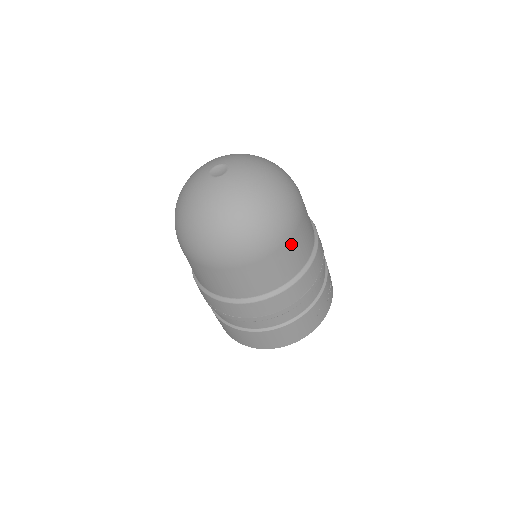
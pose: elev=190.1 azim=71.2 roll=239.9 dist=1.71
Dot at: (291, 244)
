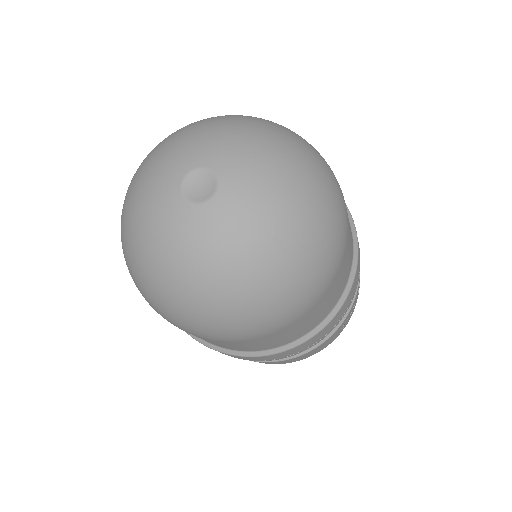
Dot at: (326, 296)
